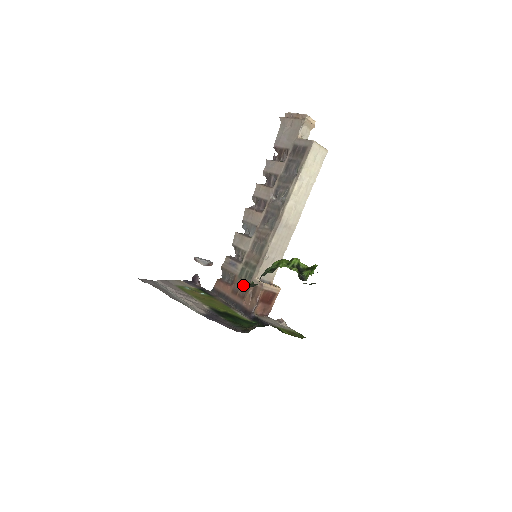
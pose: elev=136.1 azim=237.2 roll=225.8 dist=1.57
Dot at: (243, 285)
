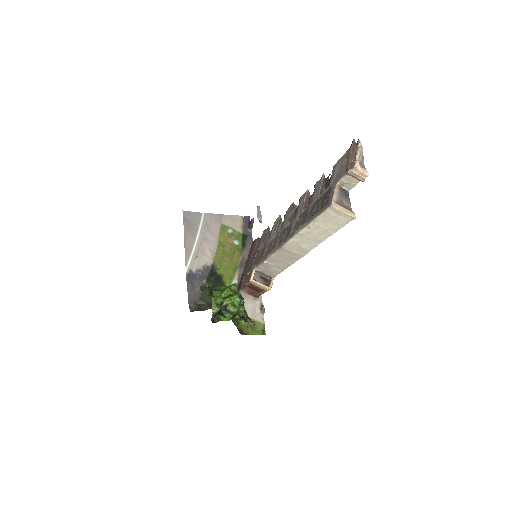
Dot at: (253, 263)
